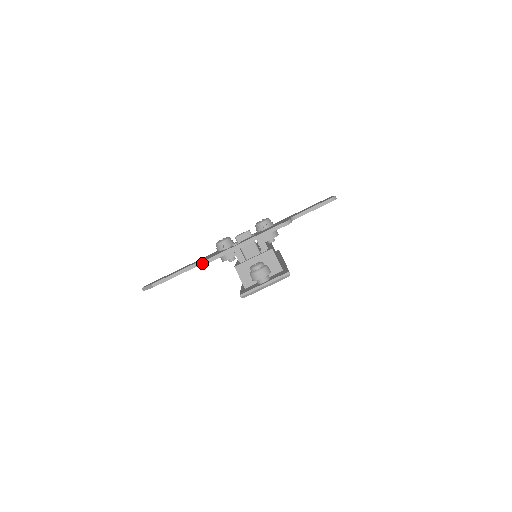
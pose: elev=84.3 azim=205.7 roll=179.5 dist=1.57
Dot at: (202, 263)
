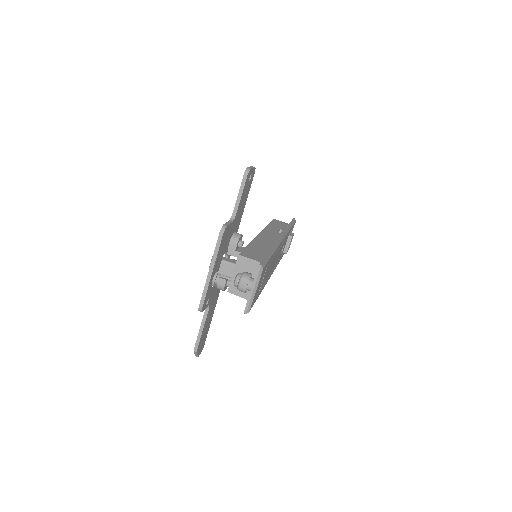
Dot at: (208, 307)
